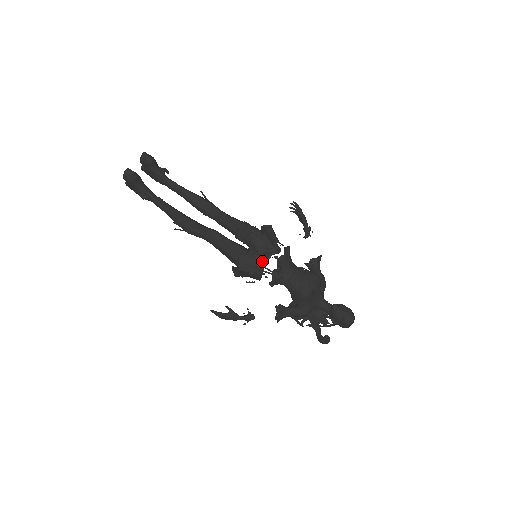
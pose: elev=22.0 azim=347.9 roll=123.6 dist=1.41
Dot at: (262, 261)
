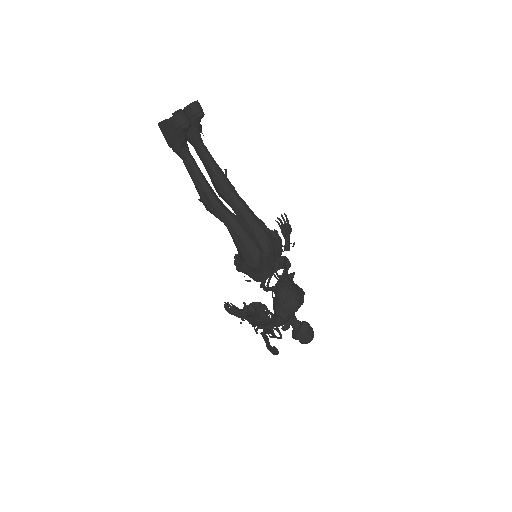
Dot at: occluded
